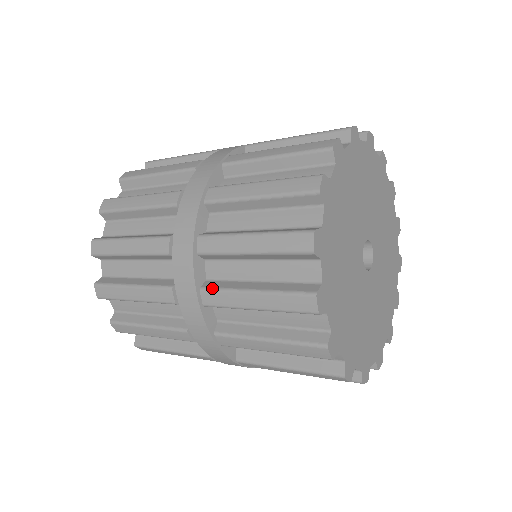
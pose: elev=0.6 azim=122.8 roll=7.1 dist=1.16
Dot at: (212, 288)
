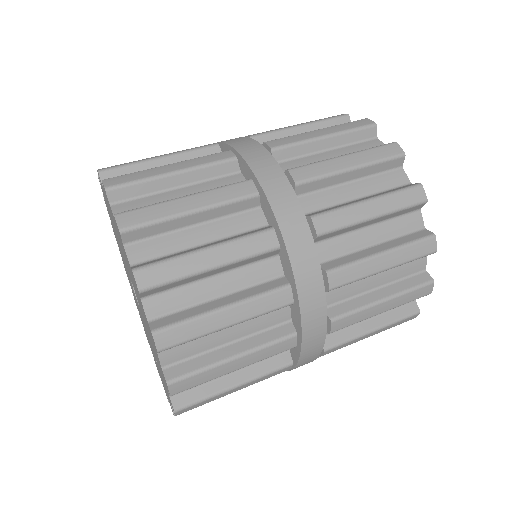
Dot at: occluded
